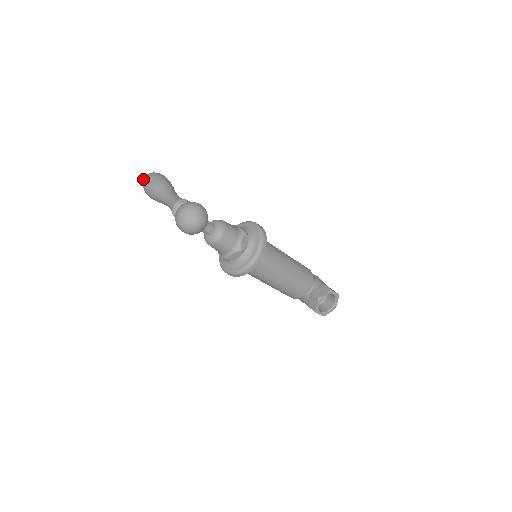
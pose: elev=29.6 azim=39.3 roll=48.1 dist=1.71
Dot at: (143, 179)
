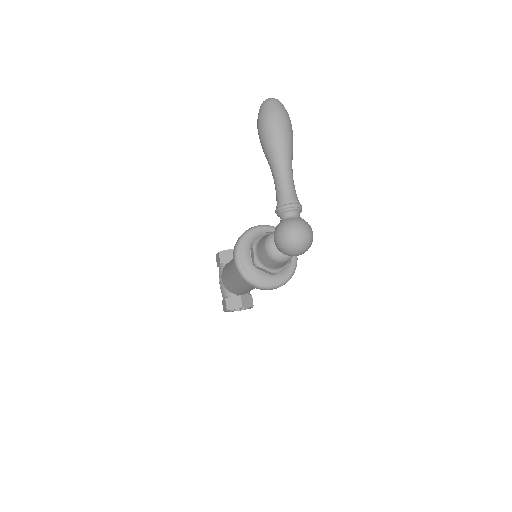
Dot at: (274, 105)
